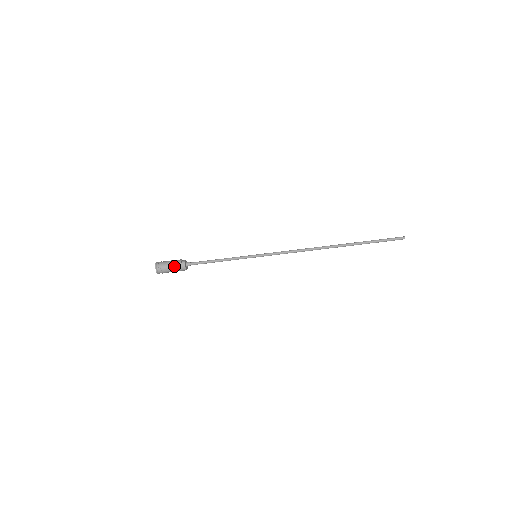
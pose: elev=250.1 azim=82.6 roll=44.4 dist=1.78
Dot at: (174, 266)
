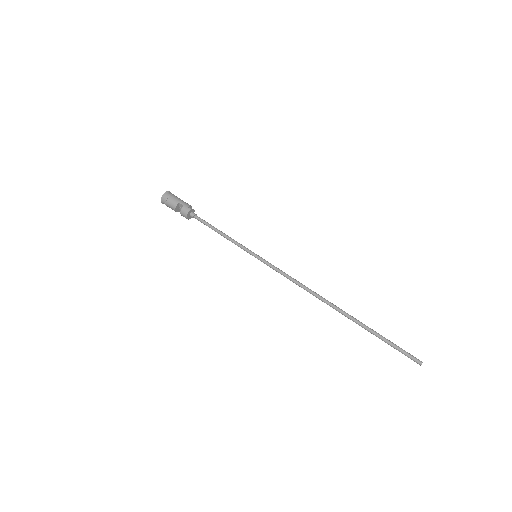
Dot at: (181, 207)
